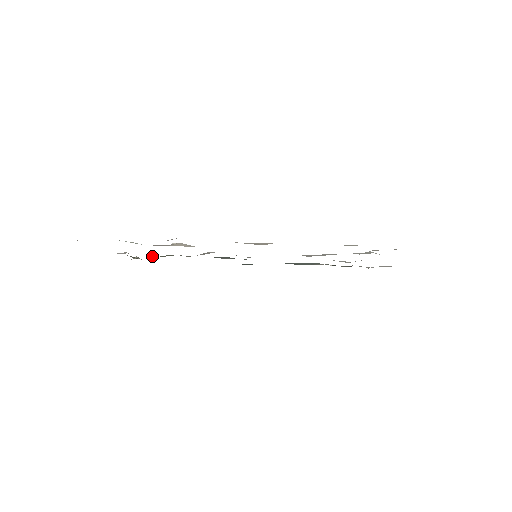
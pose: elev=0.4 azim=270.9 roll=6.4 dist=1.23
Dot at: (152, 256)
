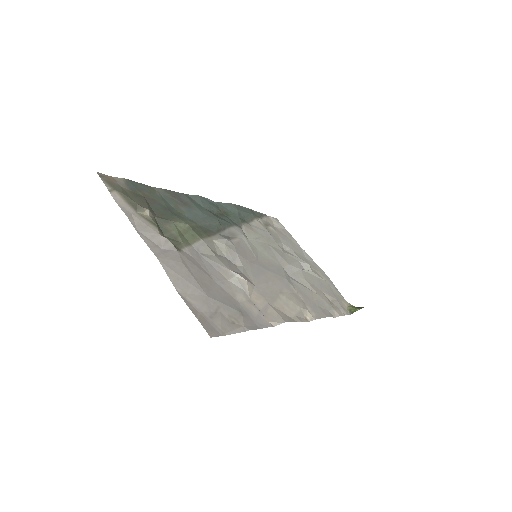
Dot at: (180, 235)
